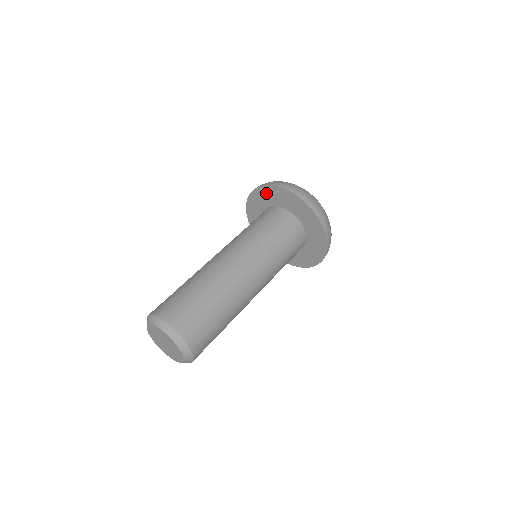
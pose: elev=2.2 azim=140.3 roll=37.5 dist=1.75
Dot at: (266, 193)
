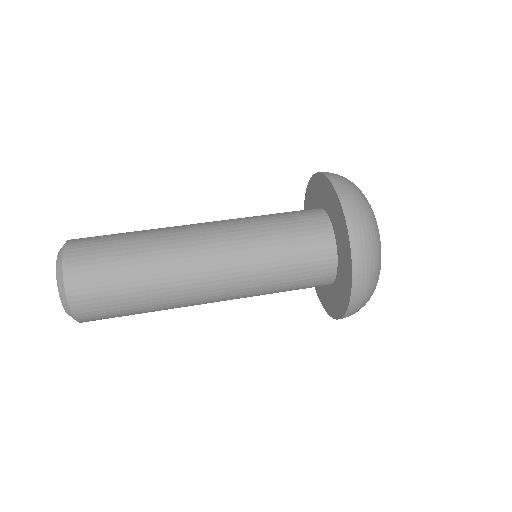
Dot at: (330, 194)
